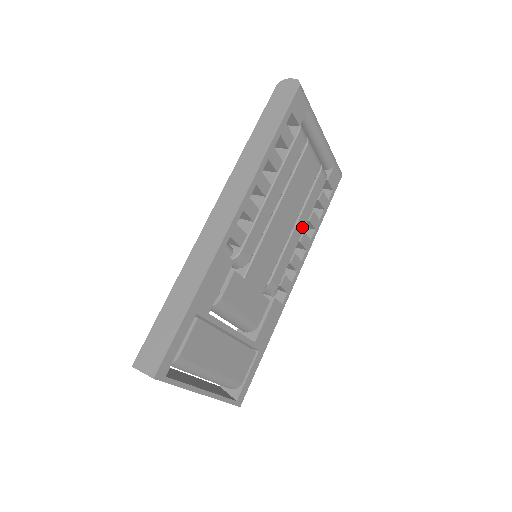
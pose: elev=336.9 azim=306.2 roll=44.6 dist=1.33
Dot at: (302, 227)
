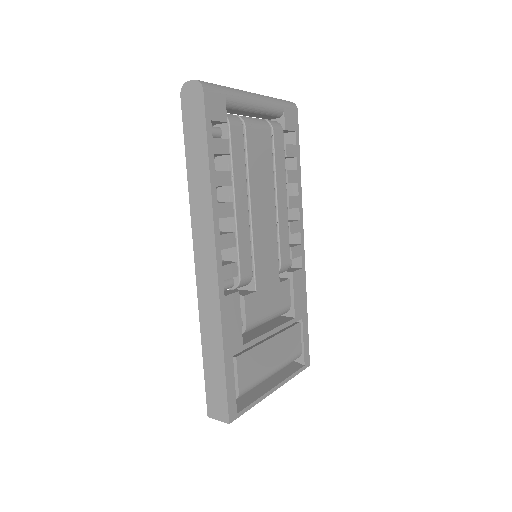
Dot at: (284, 196)
